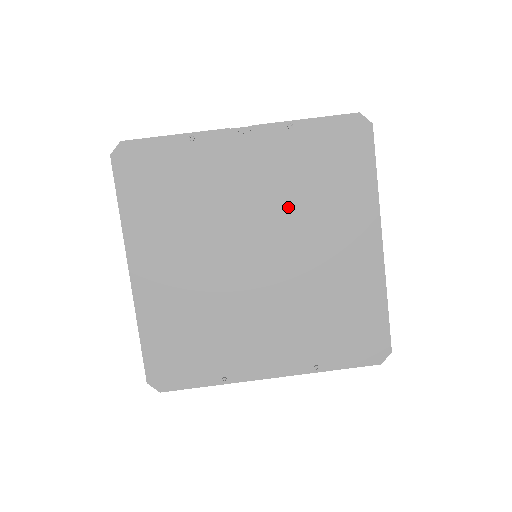
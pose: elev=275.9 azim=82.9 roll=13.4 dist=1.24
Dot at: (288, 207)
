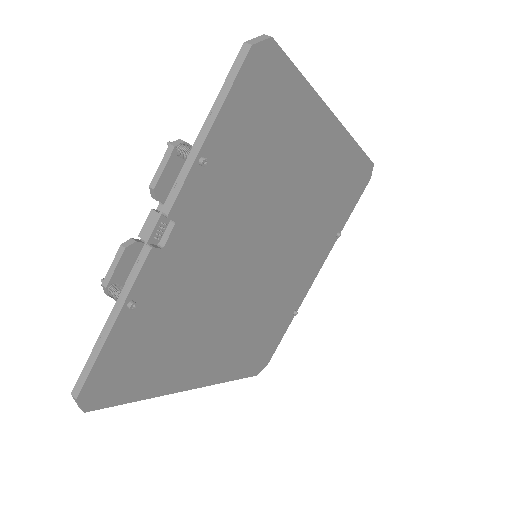
Dot at: (257, 207)
